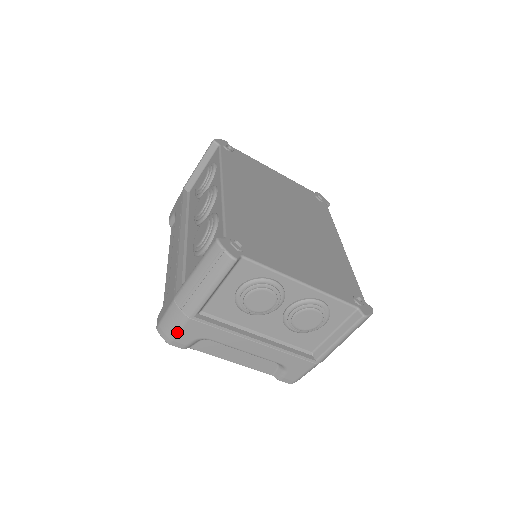
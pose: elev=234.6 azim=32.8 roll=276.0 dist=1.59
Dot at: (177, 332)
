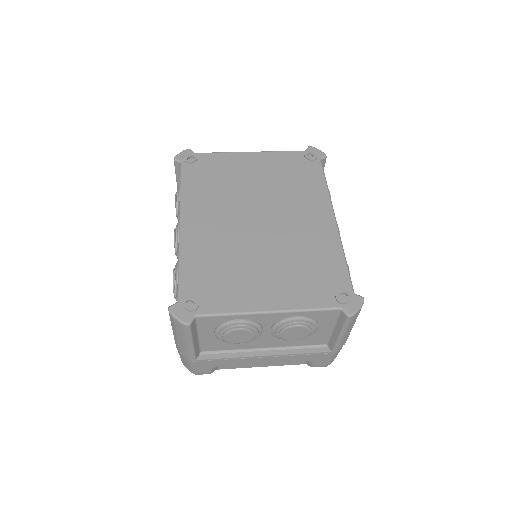
Dot at: (194, 369)
